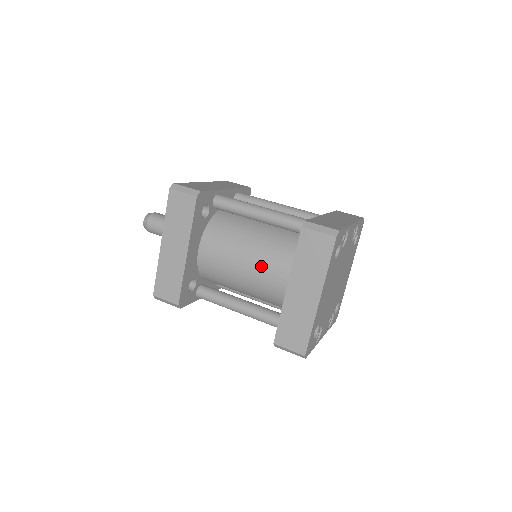
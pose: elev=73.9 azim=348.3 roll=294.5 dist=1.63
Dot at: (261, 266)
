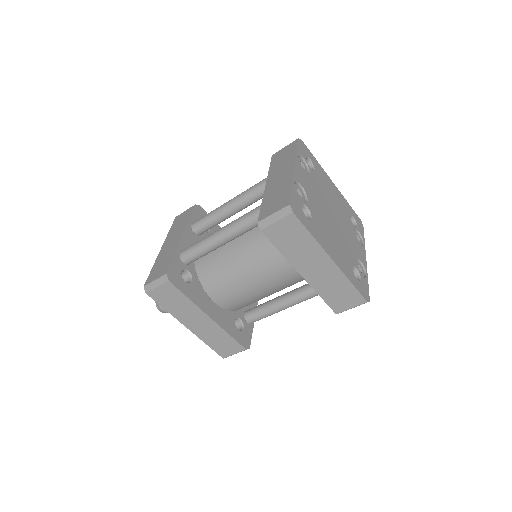
Dot at: (267, 272)
